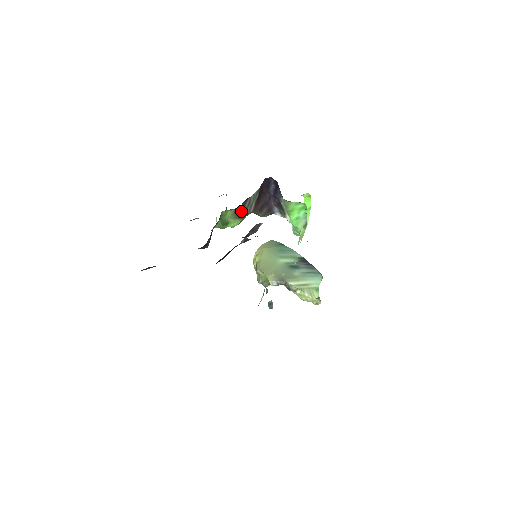
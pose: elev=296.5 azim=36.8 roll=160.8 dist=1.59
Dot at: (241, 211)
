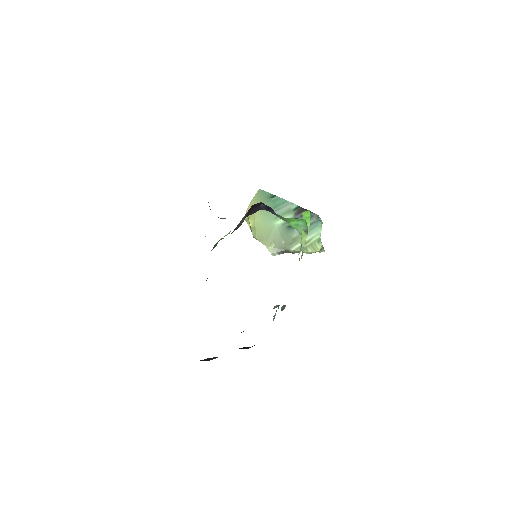
Dot at: occluded
